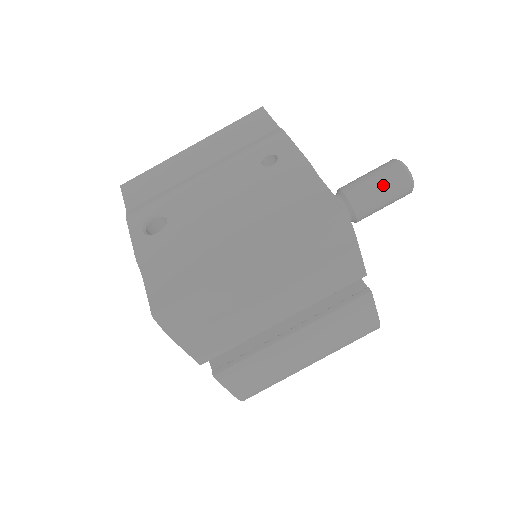
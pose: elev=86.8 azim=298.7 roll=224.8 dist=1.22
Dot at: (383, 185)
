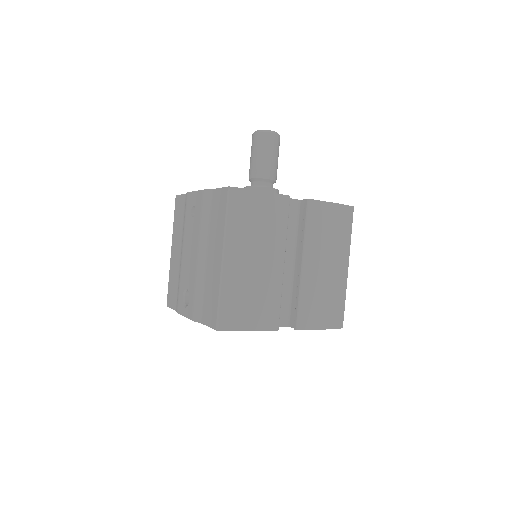
Dot at: (260, 151)
